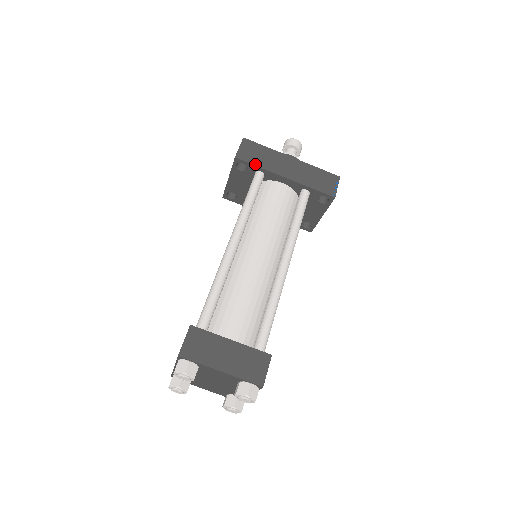
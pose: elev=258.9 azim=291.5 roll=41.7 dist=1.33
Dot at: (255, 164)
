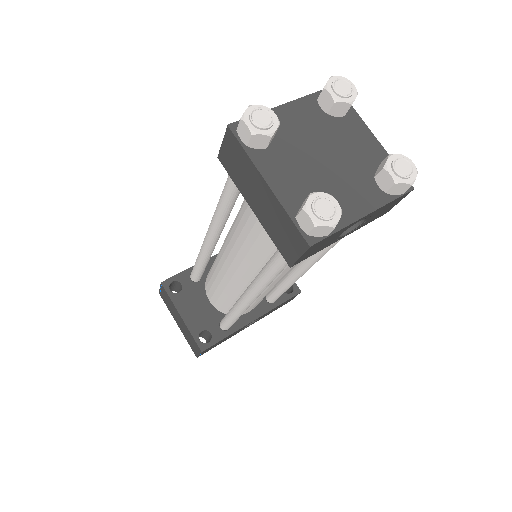
Dot at: (182, 272)
